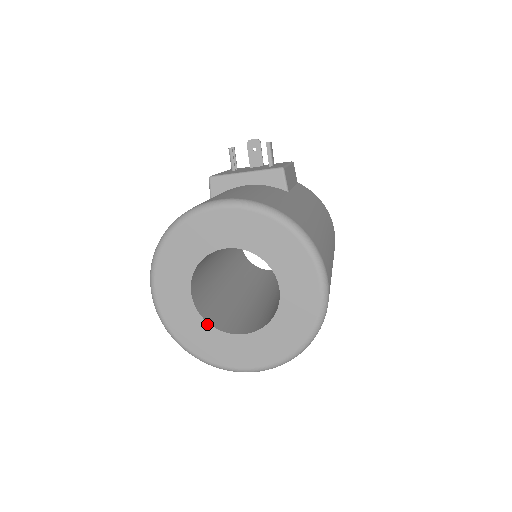
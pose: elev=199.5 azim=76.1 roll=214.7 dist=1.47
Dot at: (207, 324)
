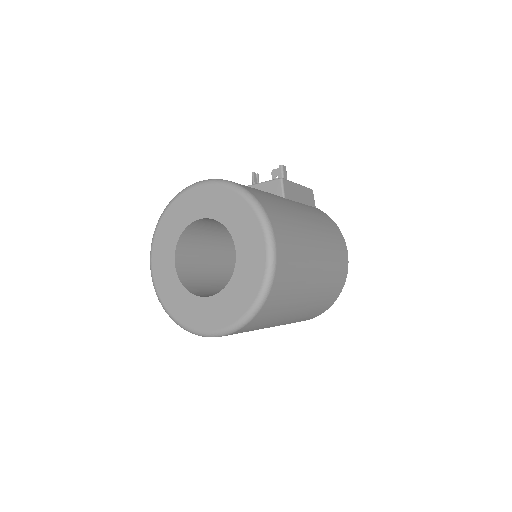
Dot at: (183, 288)
